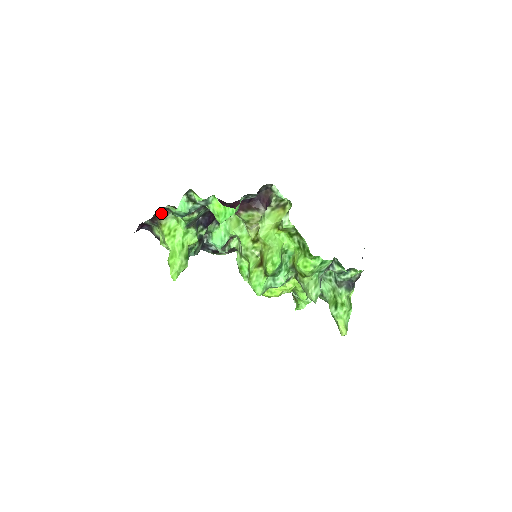
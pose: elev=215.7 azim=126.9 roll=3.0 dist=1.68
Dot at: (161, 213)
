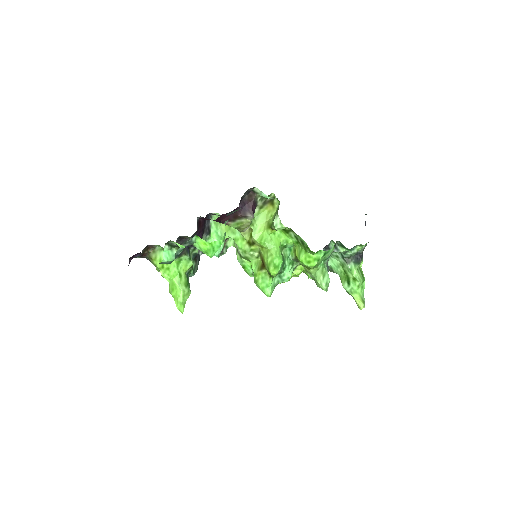
Dot at: (148, 249)
